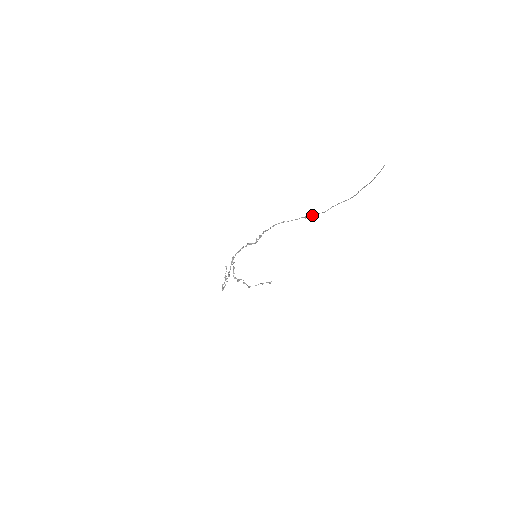
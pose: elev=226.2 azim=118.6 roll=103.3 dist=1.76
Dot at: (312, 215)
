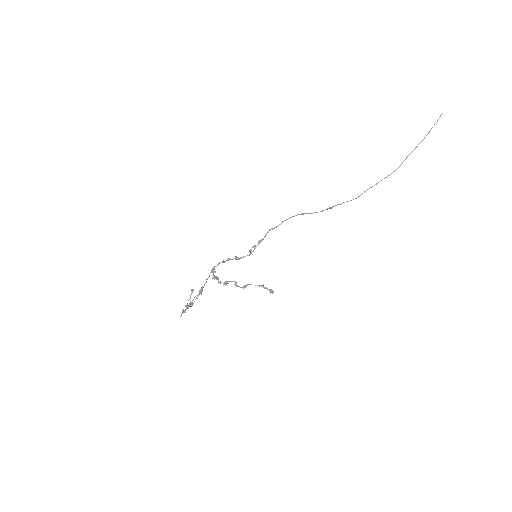
Dot at: (340, 204)
